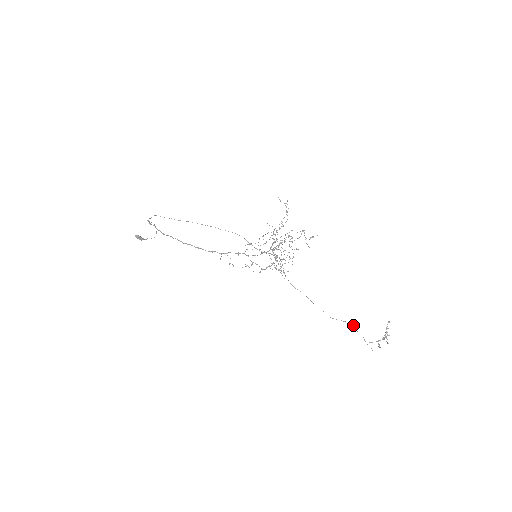
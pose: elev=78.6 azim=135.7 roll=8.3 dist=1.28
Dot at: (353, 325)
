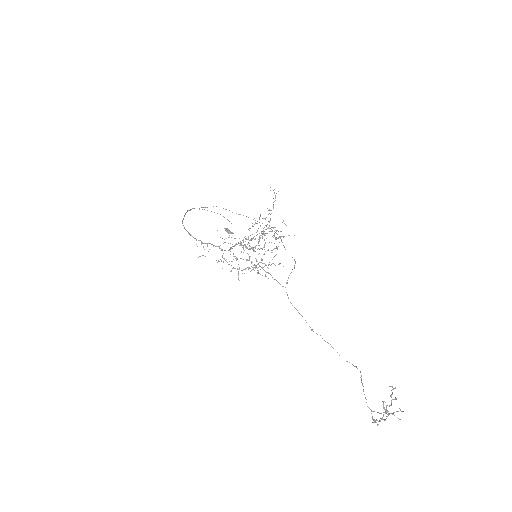
Dot at: (361, 378)
